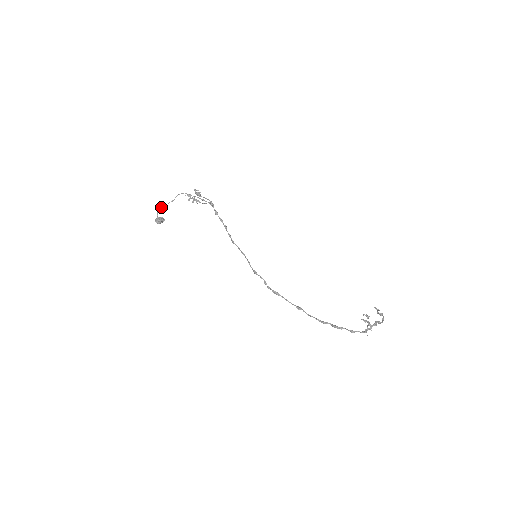
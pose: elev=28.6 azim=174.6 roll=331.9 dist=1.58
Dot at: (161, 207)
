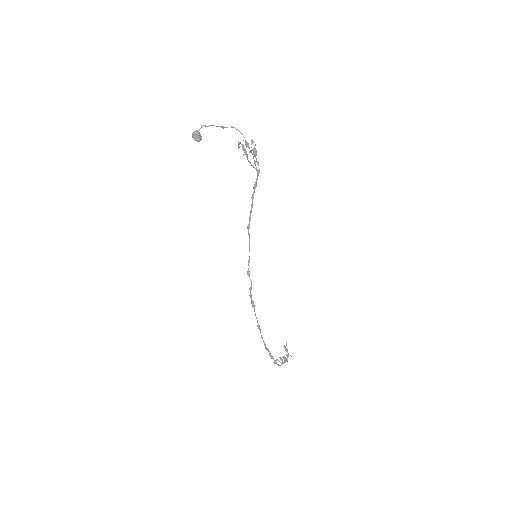
Dot at: (211, 125)
